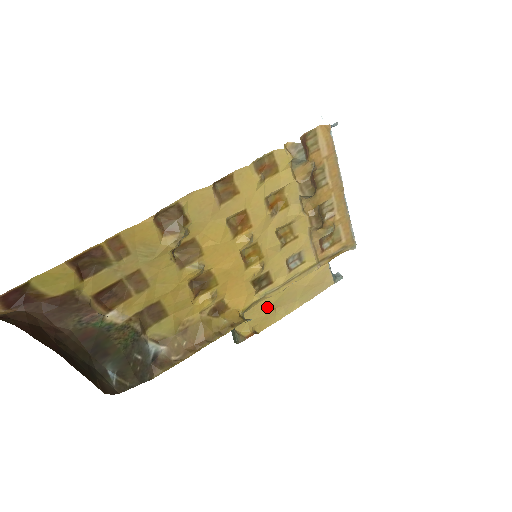
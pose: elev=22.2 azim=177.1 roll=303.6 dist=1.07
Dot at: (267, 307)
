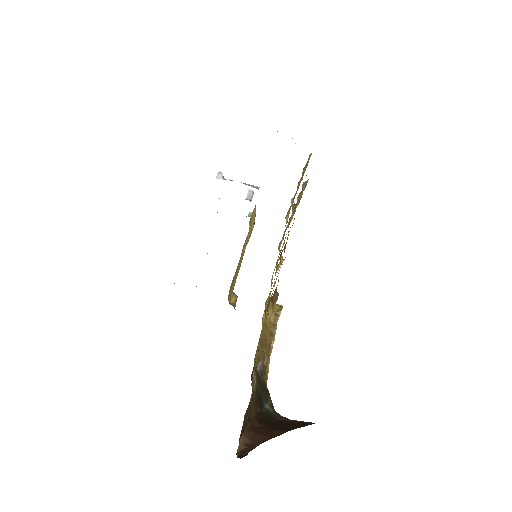
Dot at: occluded
